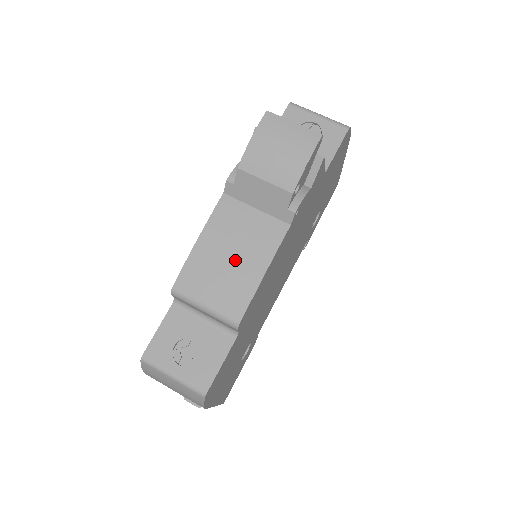
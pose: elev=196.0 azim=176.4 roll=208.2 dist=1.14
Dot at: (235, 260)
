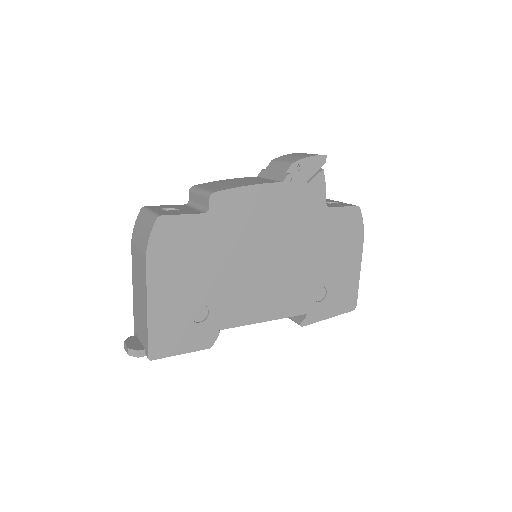
Dot at: (238, 183)
